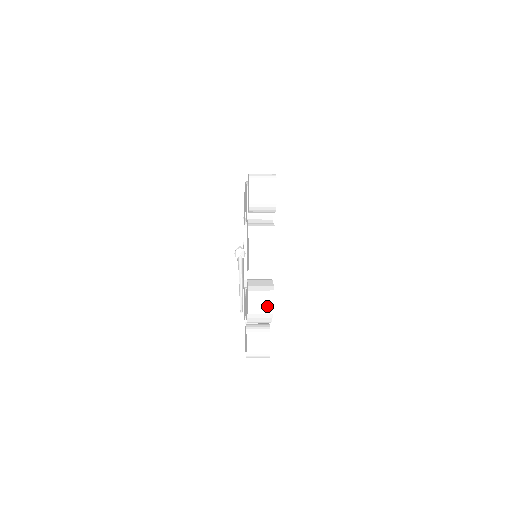
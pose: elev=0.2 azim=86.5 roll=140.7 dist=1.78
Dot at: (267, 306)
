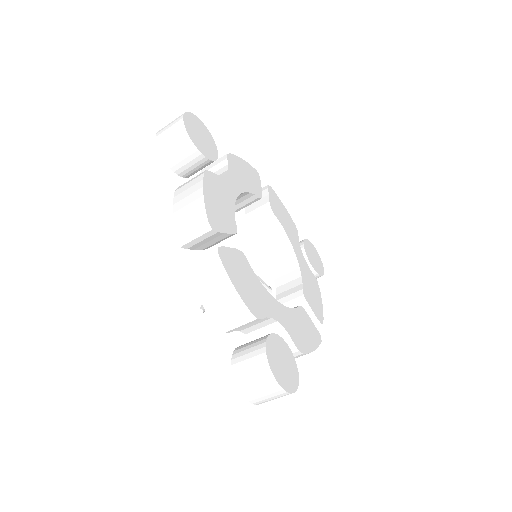
Dot at: (219, 279)
